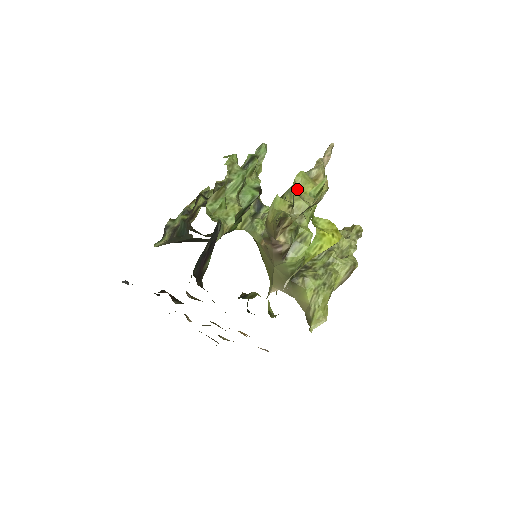
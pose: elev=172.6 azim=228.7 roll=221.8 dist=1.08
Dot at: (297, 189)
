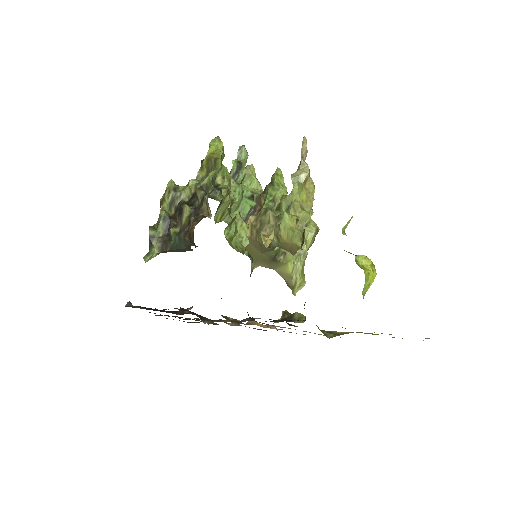
Dot at: (296, 199)
